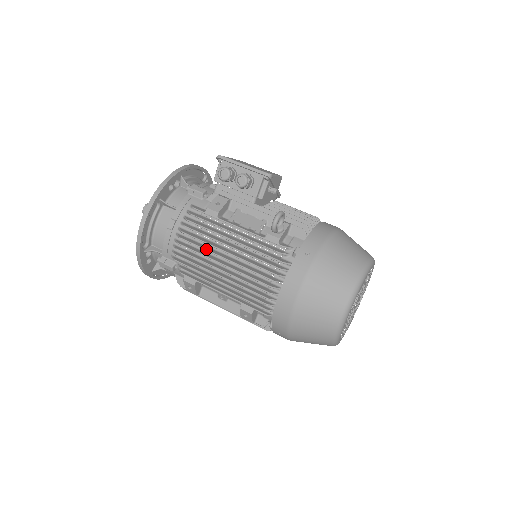
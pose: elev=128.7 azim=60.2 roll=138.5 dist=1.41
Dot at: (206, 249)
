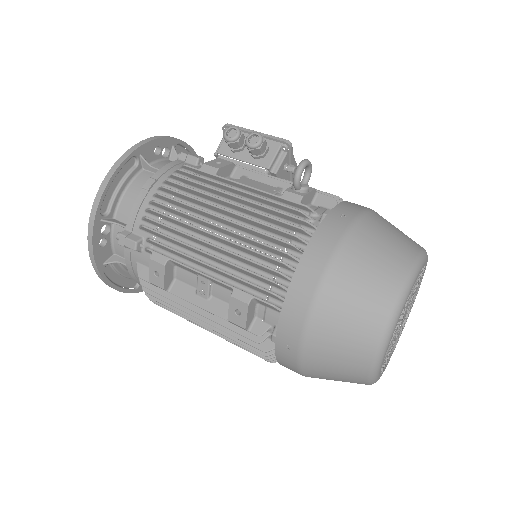
Dot at: (194, 206)
